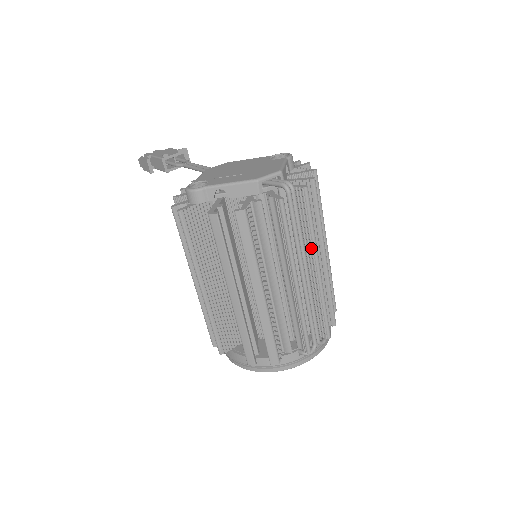
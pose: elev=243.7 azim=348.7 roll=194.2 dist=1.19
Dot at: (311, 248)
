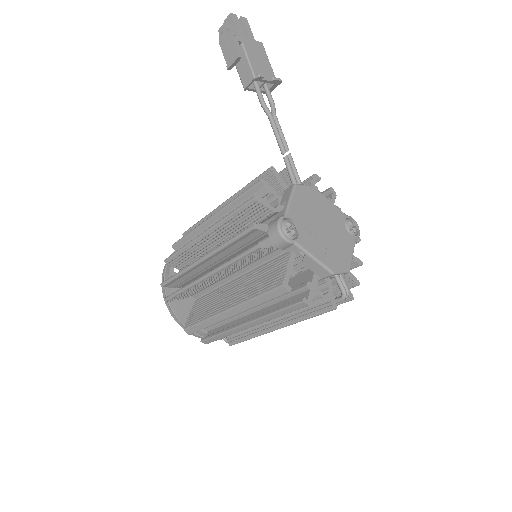
Dot at: occluded
